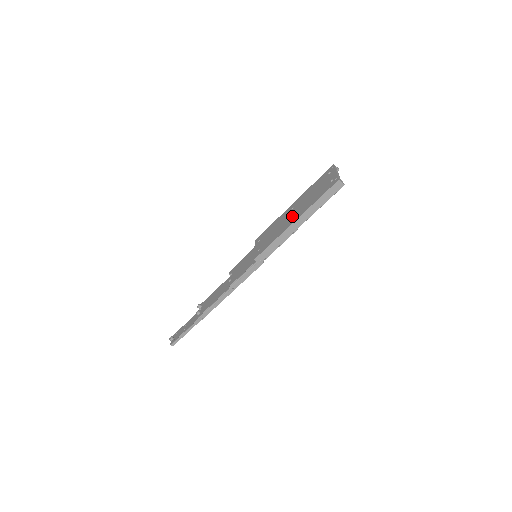
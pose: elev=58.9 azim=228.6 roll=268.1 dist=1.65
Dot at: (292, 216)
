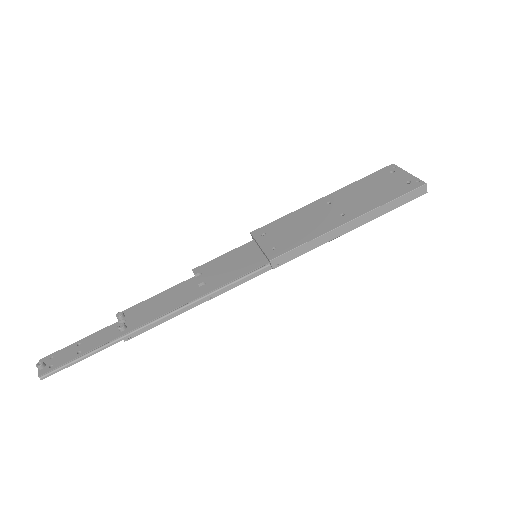
Dot at: (338, 213)
